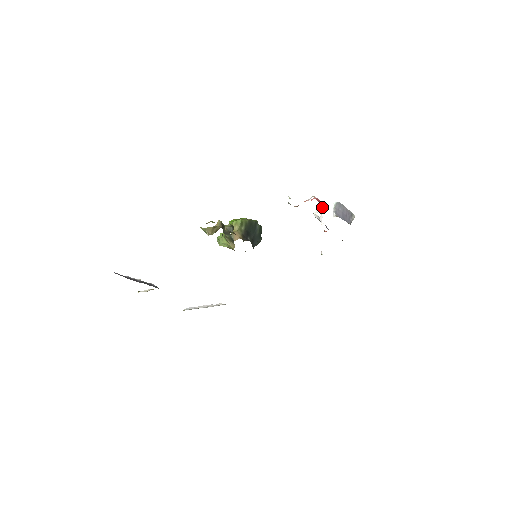
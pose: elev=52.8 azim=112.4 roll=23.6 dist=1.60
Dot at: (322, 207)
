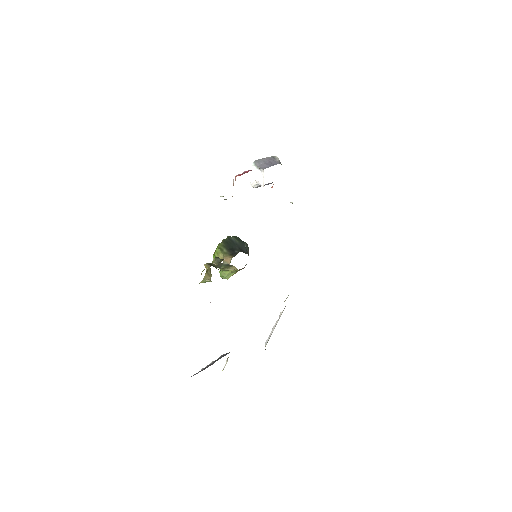
Dot at: (250, 177)
